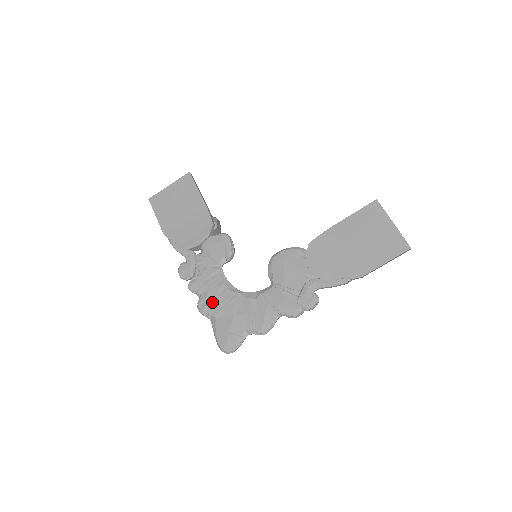
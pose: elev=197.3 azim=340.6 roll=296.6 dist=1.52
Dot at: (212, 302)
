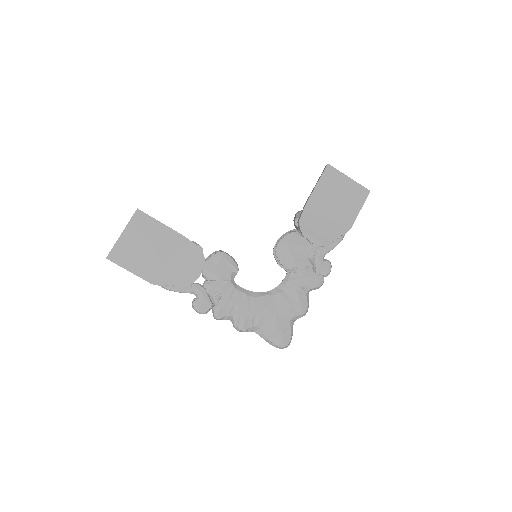
Dot at: (248, 316)
